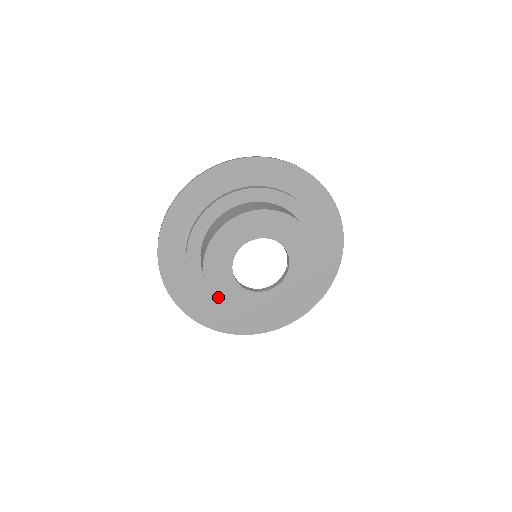
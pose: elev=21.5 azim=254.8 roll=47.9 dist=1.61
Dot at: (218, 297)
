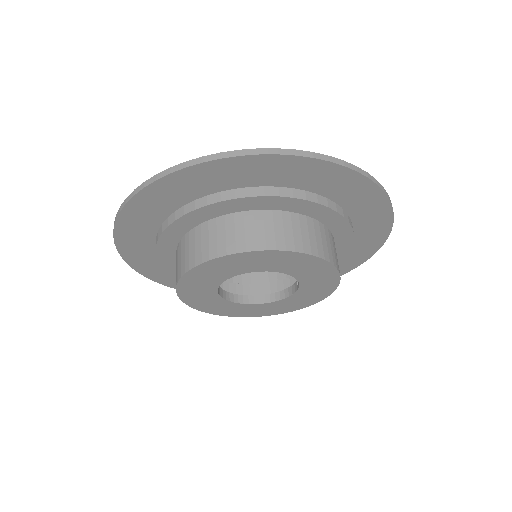
Dot at: (206, 310)
